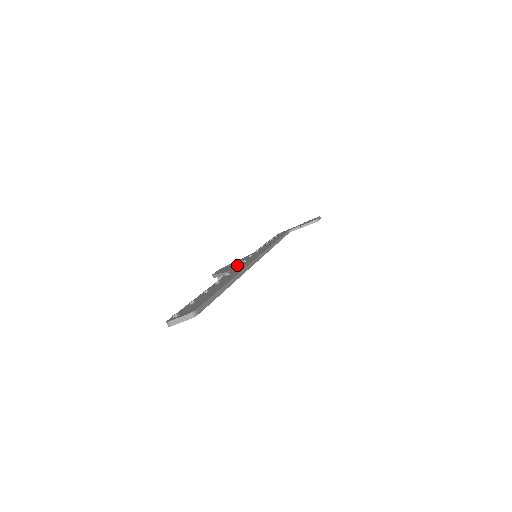
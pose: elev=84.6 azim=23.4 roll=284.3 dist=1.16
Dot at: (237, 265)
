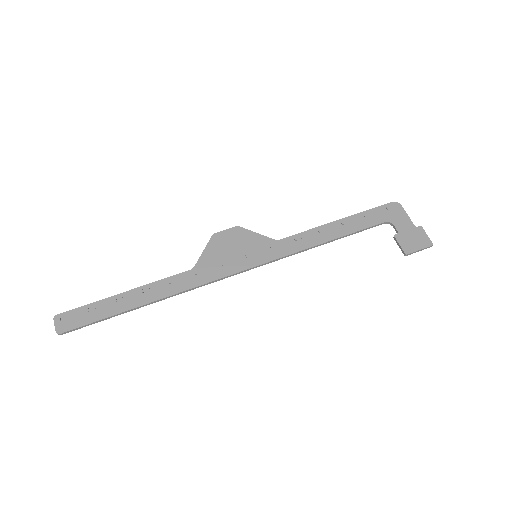
Dot at: (215, 261)
